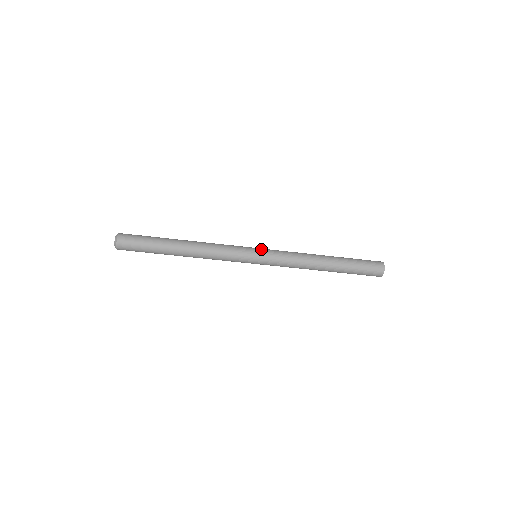
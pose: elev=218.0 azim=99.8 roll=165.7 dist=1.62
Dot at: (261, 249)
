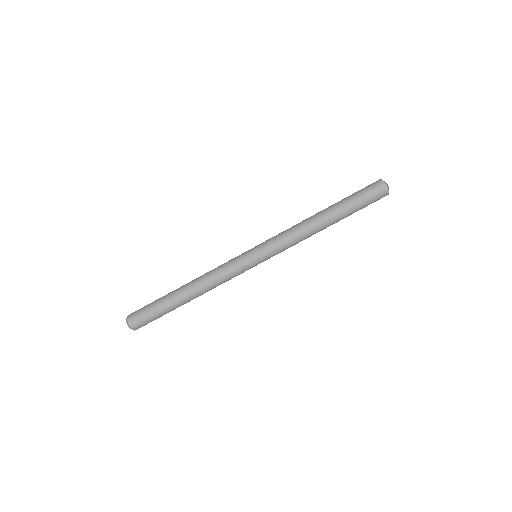
Dot at: (255, 246)
